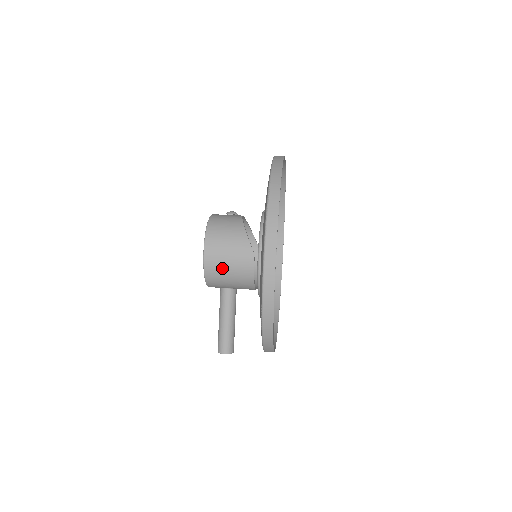
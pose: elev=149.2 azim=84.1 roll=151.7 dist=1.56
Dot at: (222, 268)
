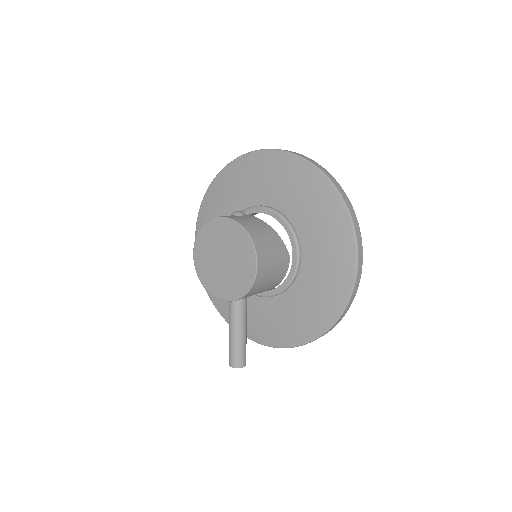
Dot at: (267, 278)
